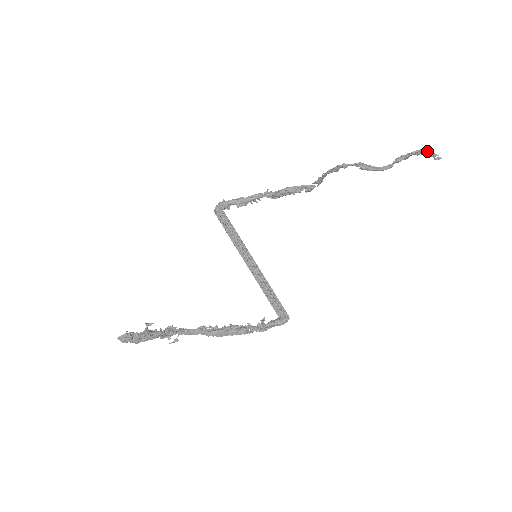
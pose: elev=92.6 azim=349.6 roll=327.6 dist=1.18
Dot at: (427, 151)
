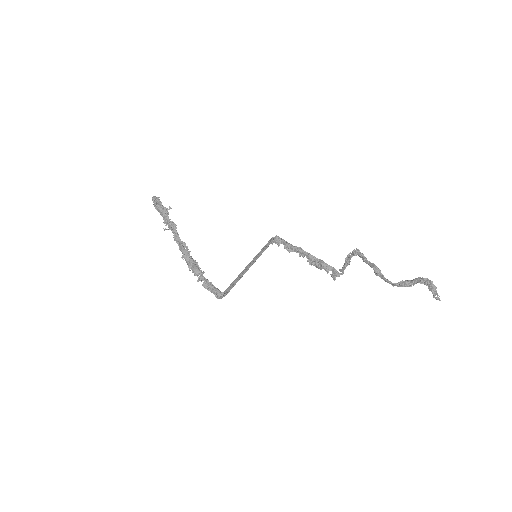
Dot at: (430, 282)
